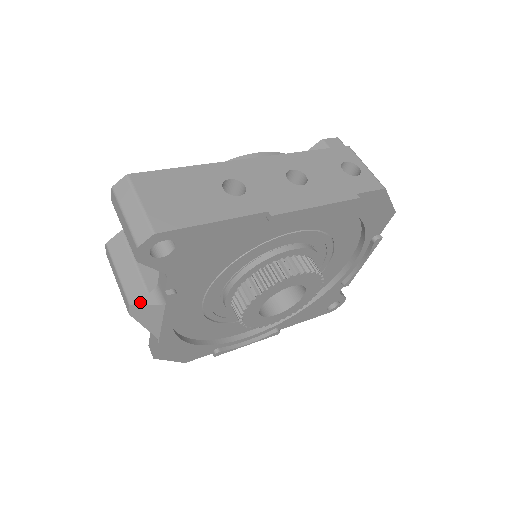
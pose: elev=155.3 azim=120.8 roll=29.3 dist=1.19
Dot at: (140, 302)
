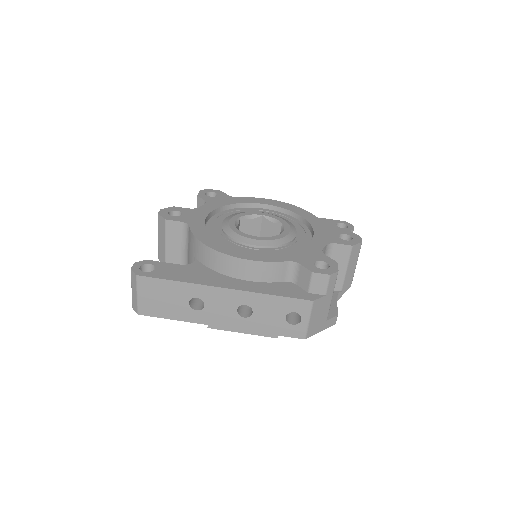
Dot at: occluded
